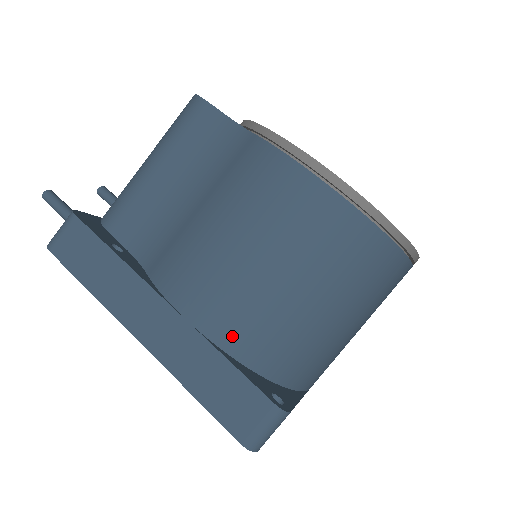
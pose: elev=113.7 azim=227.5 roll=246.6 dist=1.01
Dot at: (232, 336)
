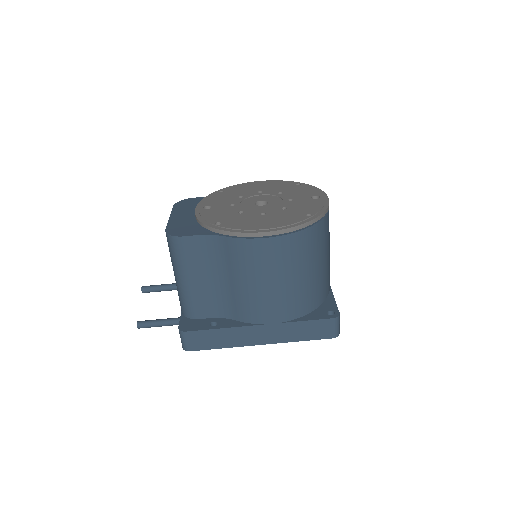
Dot at: (295, 312)
